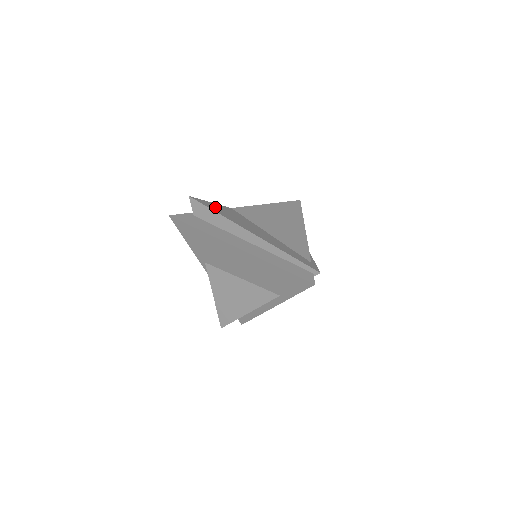
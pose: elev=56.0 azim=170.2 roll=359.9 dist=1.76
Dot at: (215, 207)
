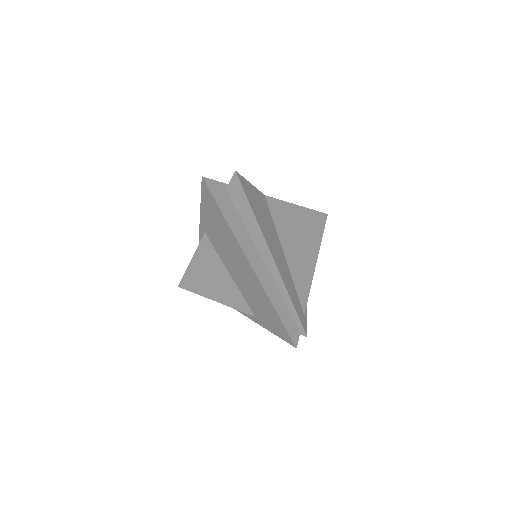
Dot at: (253, 196)
